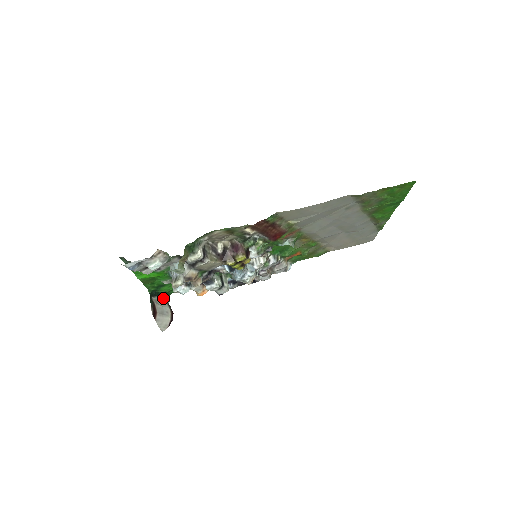
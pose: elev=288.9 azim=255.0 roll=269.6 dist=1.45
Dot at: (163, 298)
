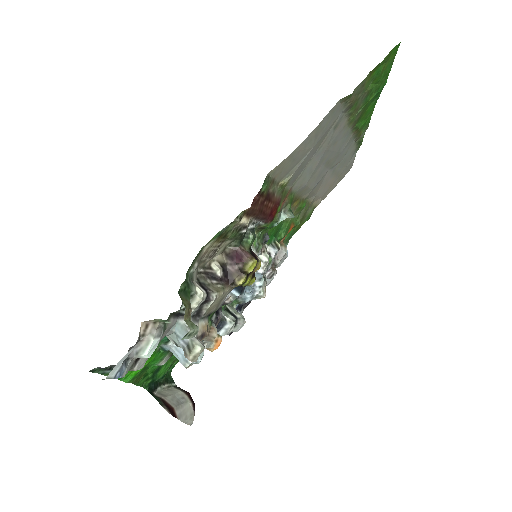
Dot at: (165, 384)
